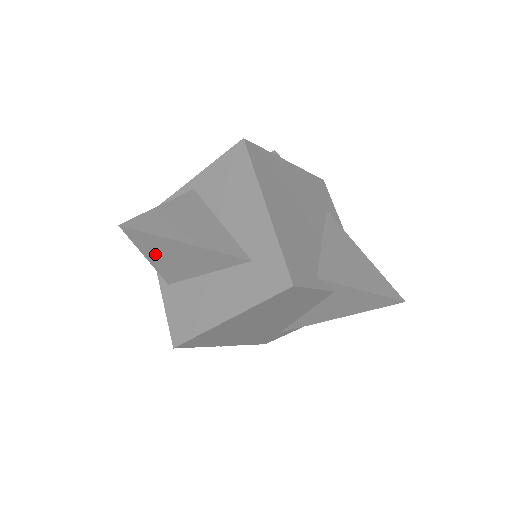
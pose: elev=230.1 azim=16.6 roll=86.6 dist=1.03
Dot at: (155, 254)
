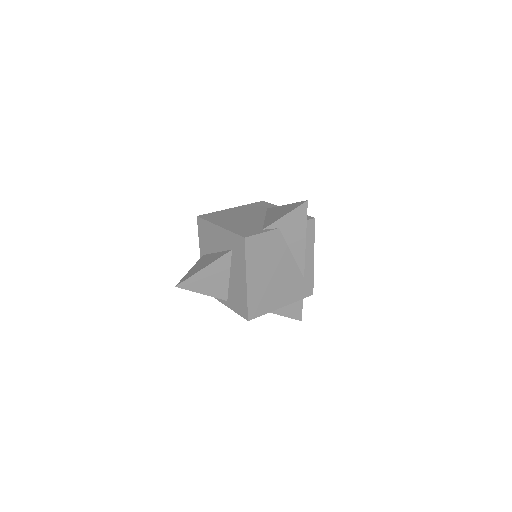
Dot at: (202, 288)
